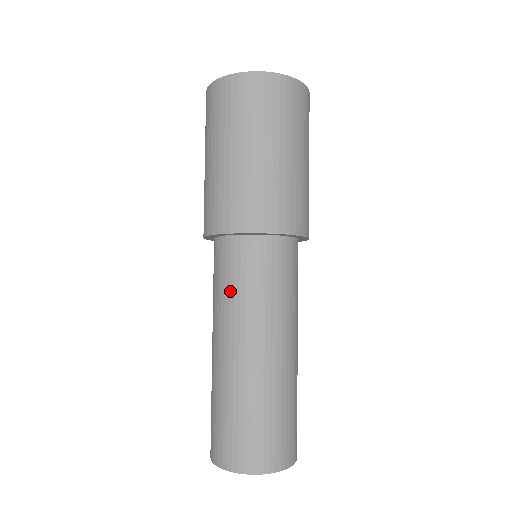
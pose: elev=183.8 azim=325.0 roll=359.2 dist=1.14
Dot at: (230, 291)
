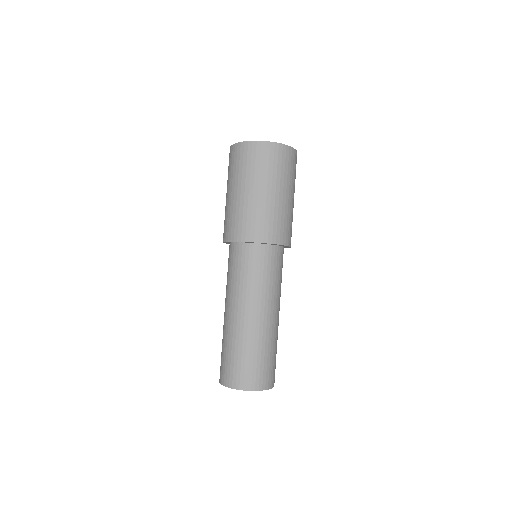
Dot at: (264, 279)
